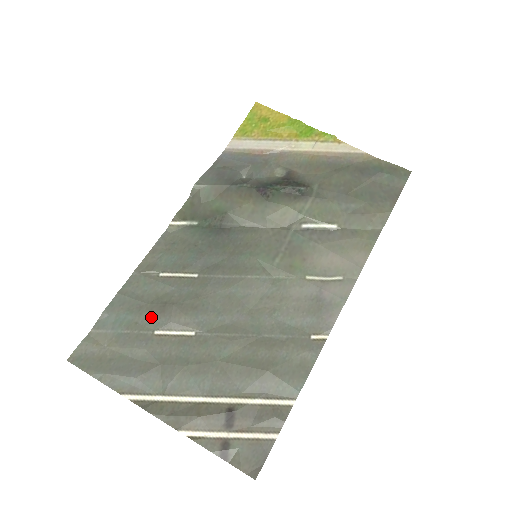
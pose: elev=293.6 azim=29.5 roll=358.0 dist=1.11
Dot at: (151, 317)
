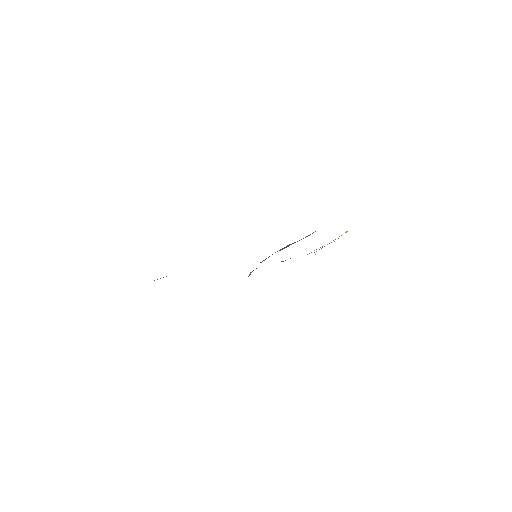
Dot at: occluded
